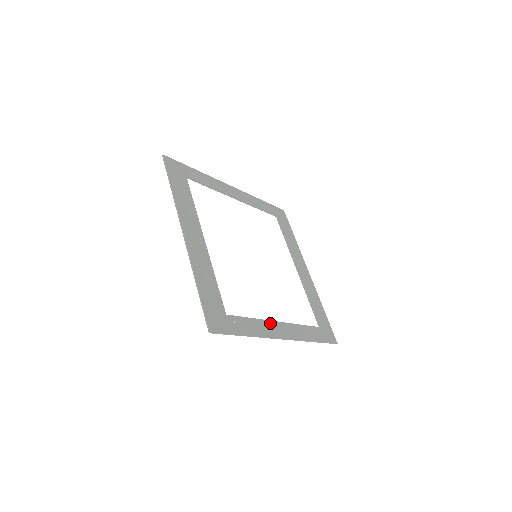
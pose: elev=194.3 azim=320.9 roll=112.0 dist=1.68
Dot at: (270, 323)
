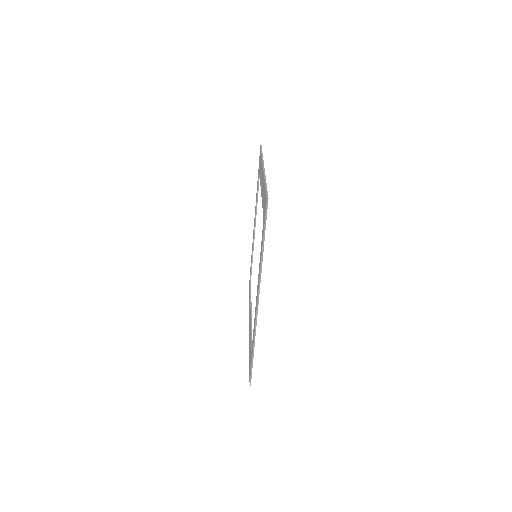
Dot at: occluded
